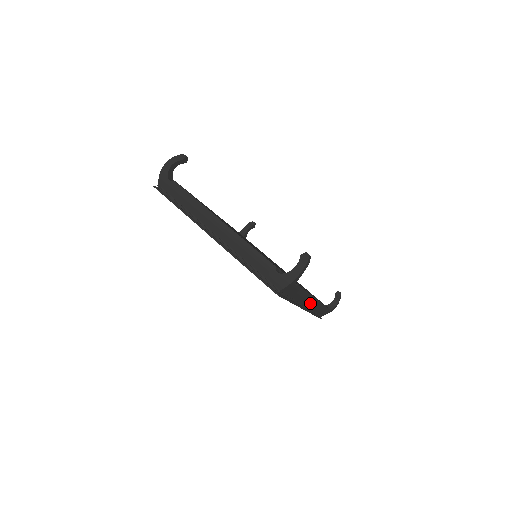
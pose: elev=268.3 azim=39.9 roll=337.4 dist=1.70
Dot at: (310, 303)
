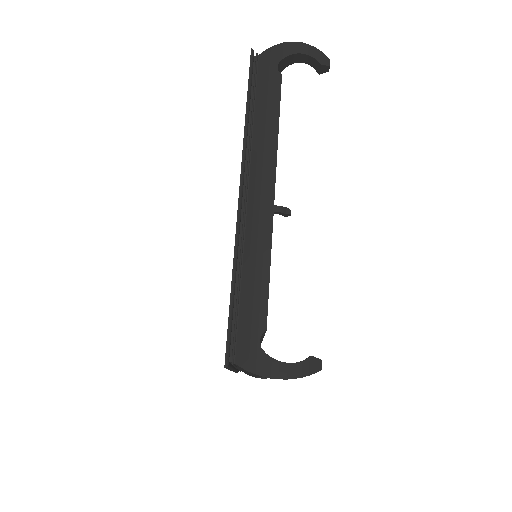
Dot at: occluded
